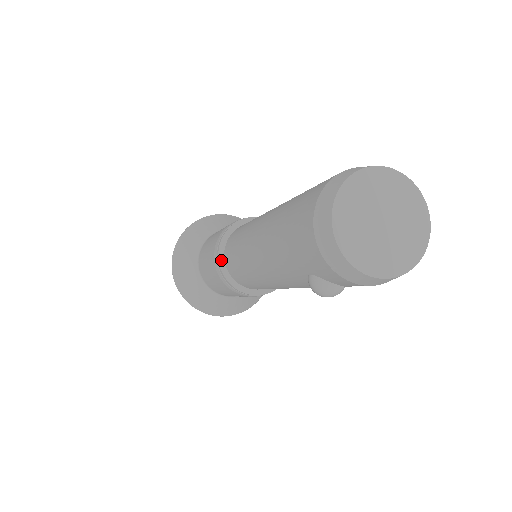
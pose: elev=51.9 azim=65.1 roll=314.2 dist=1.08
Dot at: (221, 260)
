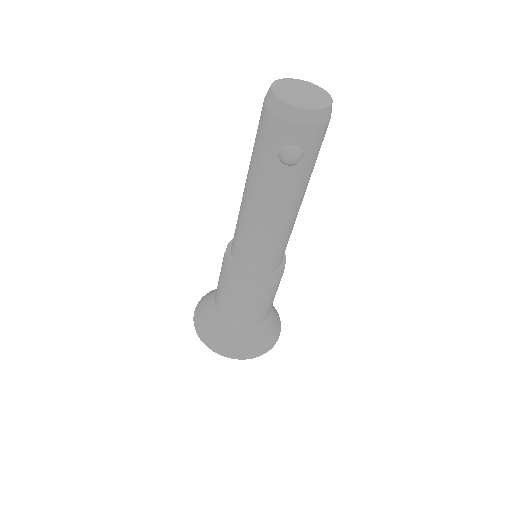
Dot at: (230, 259)
